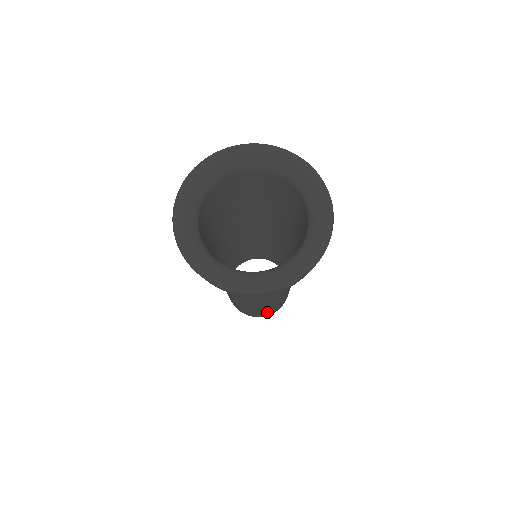
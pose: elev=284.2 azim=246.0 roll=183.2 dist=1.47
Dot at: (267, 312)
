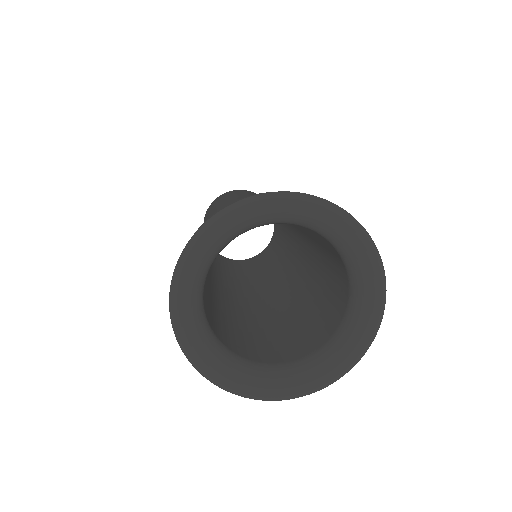
Dot at: (251, 267)
